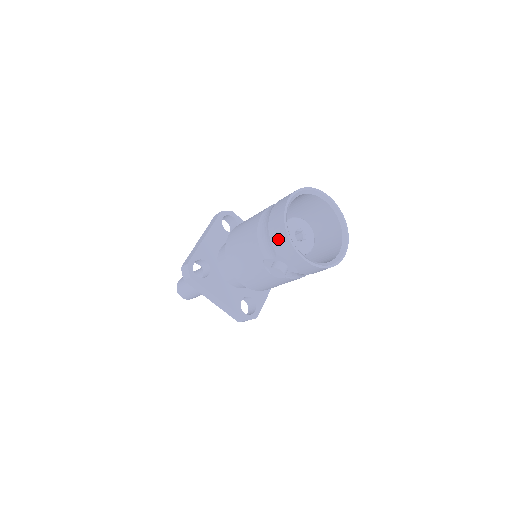
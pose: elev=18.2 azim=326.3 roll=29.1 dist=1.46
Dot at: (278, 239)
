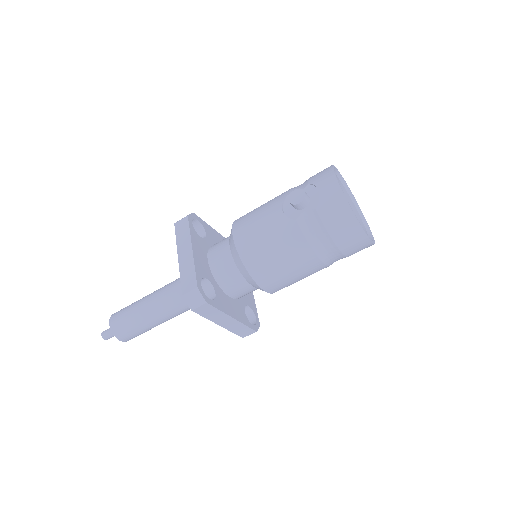
Dot at: (319, 173)
